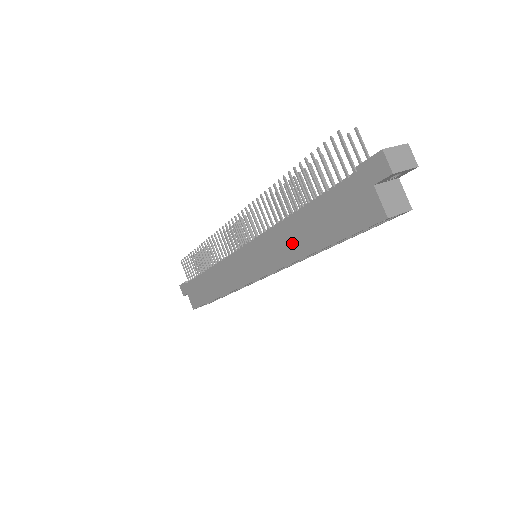
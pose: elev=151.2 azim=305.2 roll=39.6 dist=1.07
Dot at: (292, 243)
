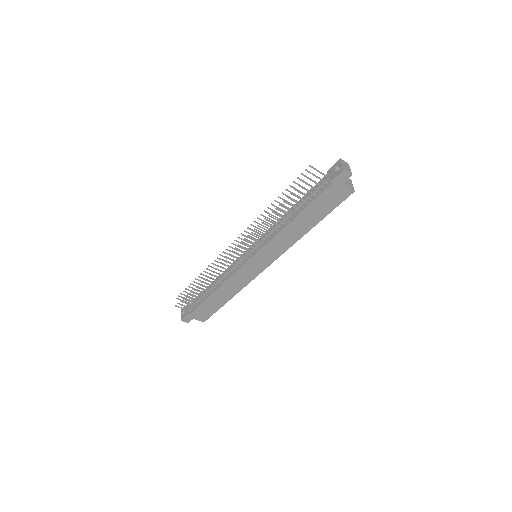
Dot at: (295, 233)
